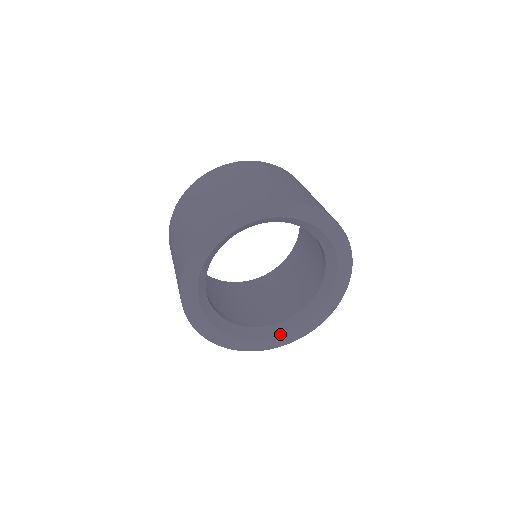
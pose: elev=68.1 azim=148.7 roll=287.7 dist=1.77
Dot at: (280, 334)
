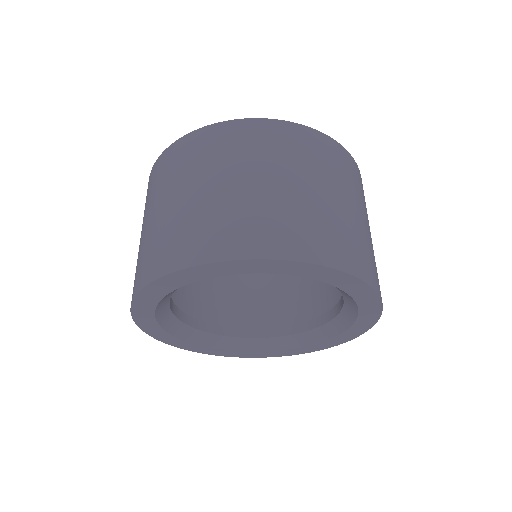
Dot at: (207, 346)
